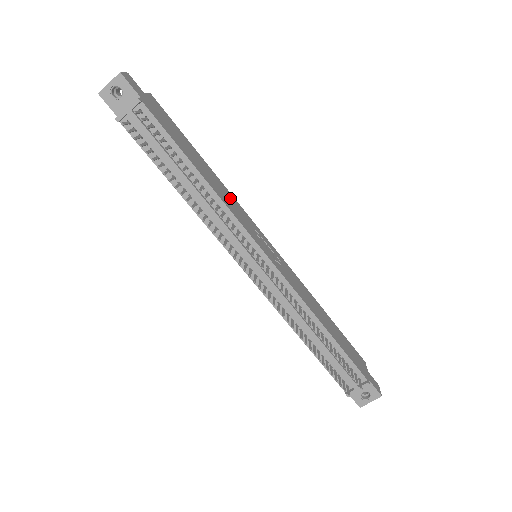
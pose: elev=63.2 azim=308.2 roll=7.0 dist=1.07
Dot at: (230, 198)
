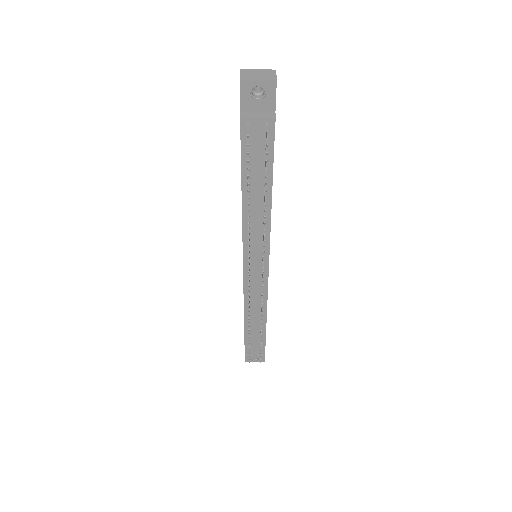
Dot at: occluded
